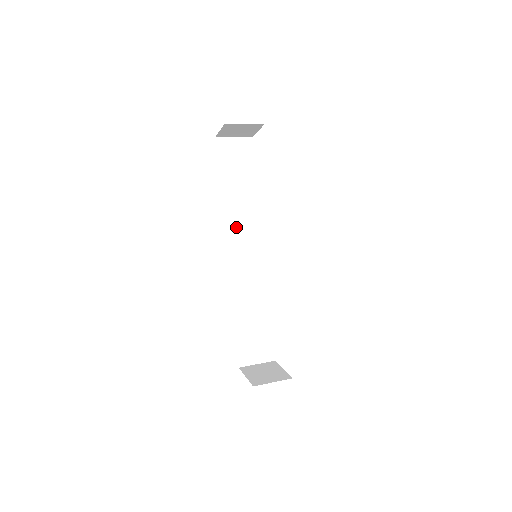
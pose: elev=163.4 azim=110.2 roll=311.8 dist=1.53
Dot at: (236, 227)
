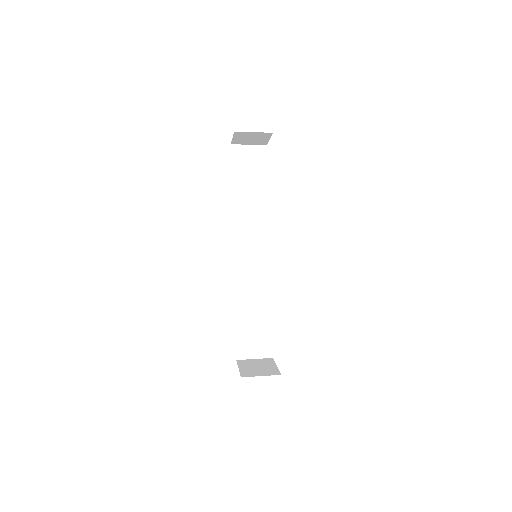
Dot at: (242, 228)
